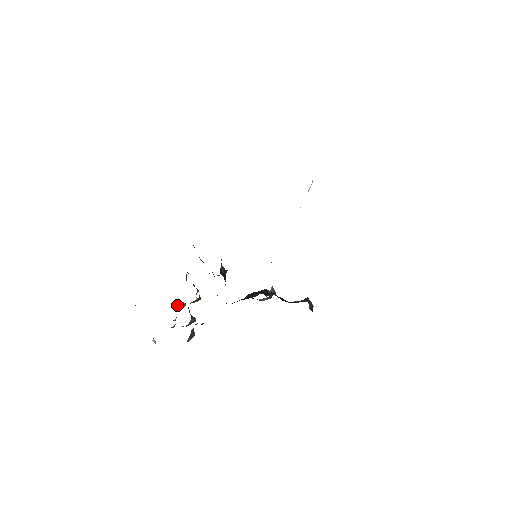
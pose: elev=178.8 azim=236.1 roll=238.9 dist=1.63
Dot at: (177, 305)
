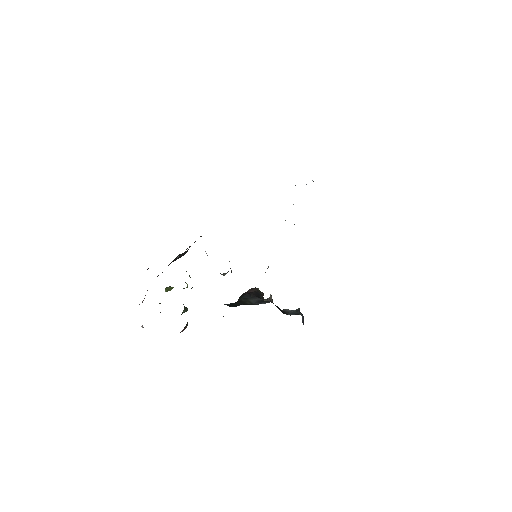
Dot at: (166, 288)
